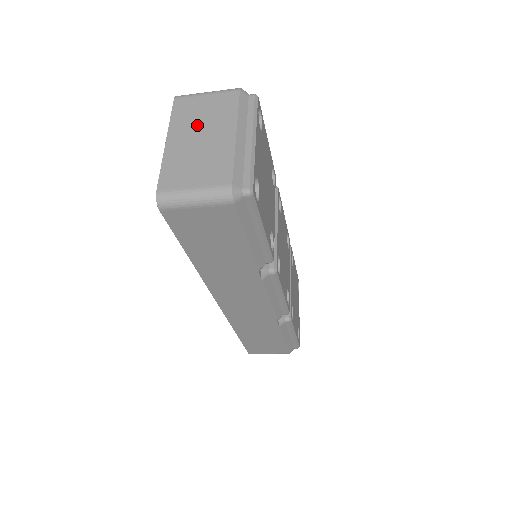
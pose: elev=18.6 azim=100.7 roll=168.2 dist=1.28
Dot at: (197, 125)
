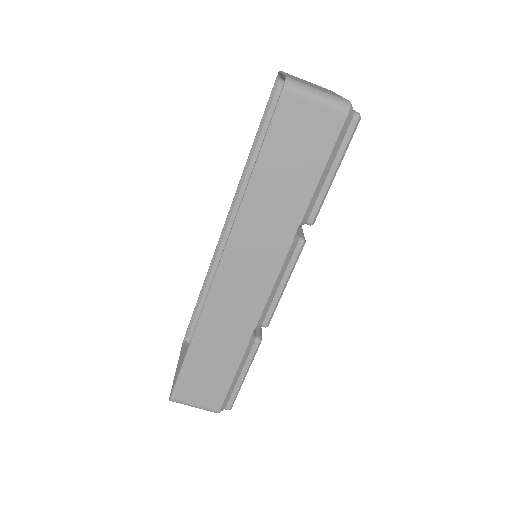
Dot at: occluded
